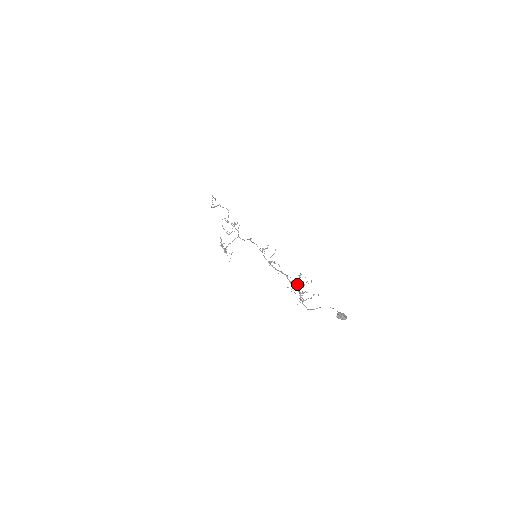
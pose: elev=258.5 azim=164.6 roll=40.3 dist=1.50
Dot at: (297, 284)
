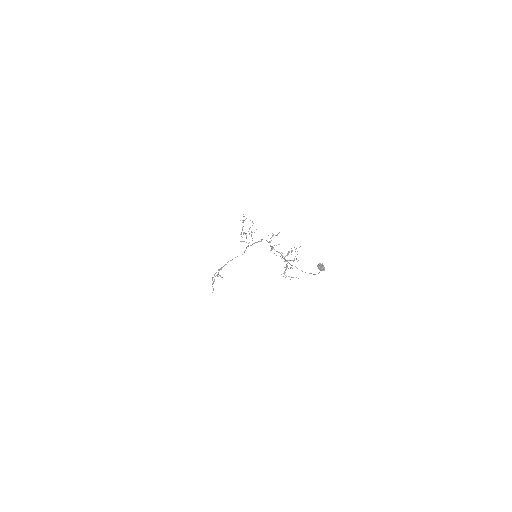
Dot at: occluded
